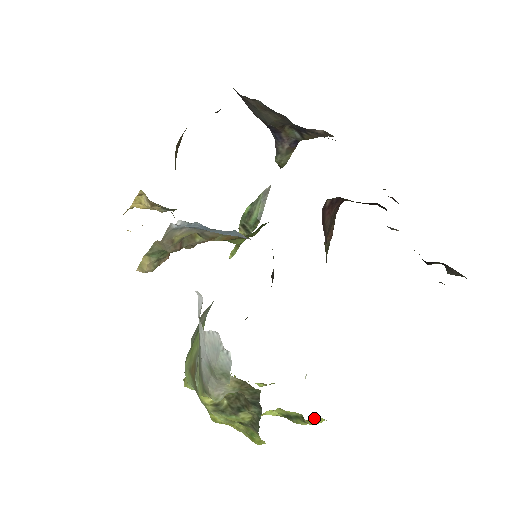
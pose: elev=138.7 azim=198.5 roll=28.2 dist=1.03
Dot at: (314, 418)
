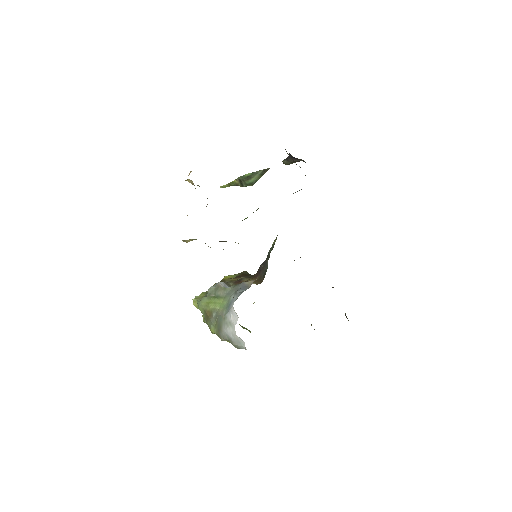
Dot at: occluded
